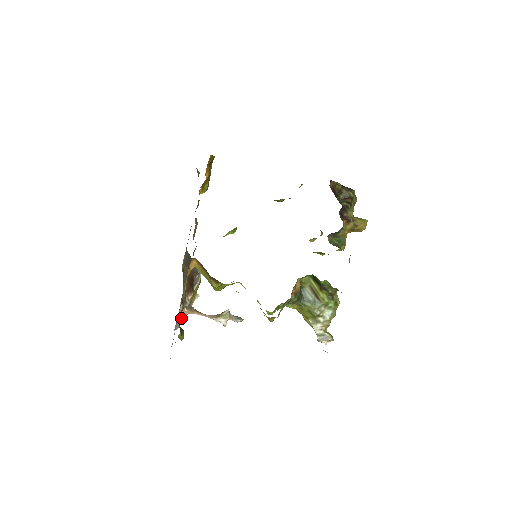
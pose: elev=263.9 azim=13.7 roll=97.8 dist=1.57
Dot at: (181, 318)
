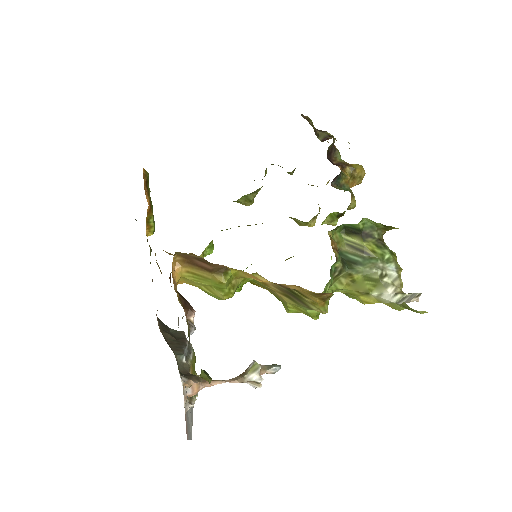
Dot at: occluded
